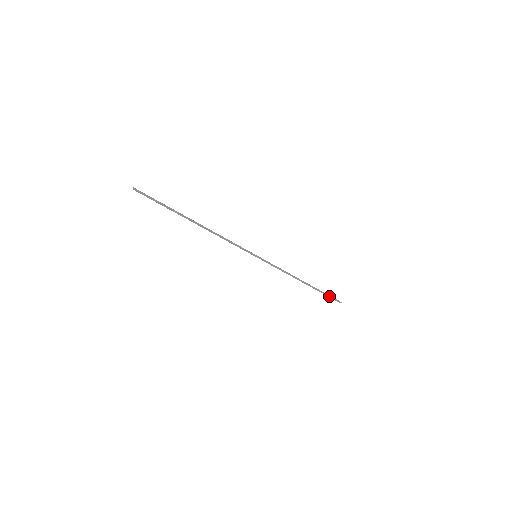
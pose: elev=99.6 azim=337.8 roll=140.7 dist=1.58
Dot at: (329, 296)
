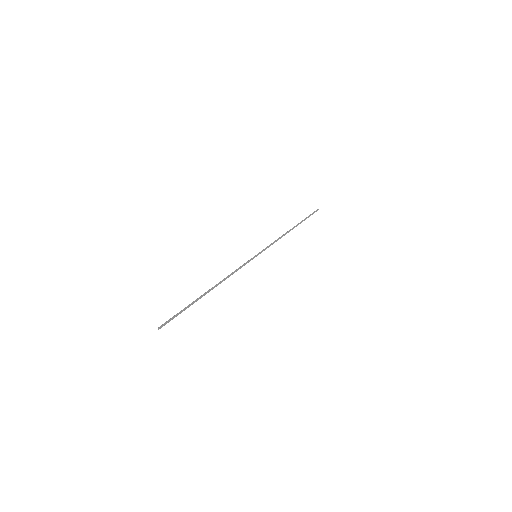
Dot at: occluded
